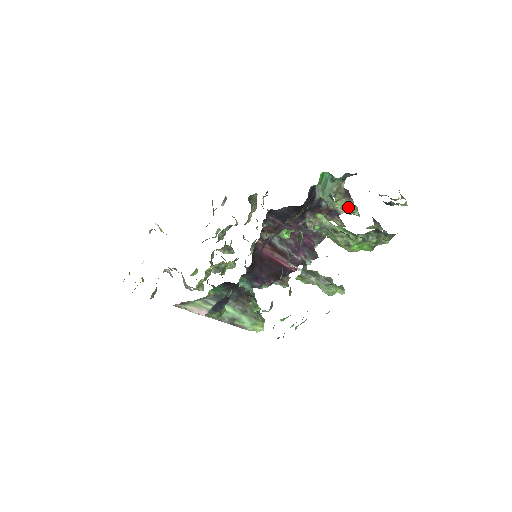
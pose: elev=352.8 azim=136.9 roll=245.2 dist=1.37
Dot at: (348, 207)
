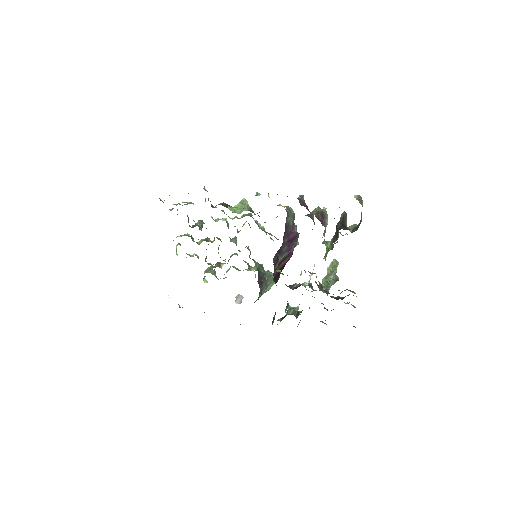
Dot at: (326, 225)
